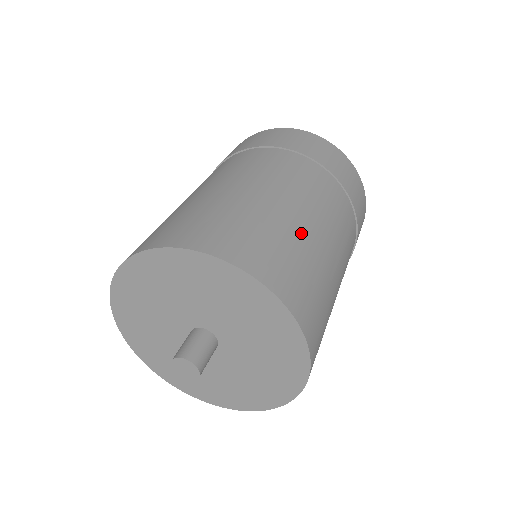
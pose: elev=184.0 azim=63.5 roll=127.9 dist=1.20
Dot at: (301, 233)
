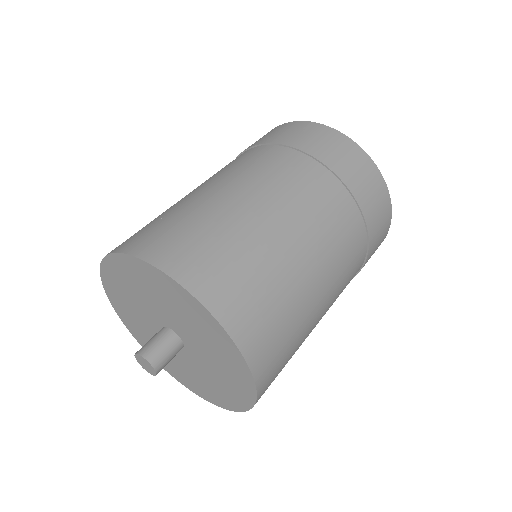
Dot at: (297, 285)
